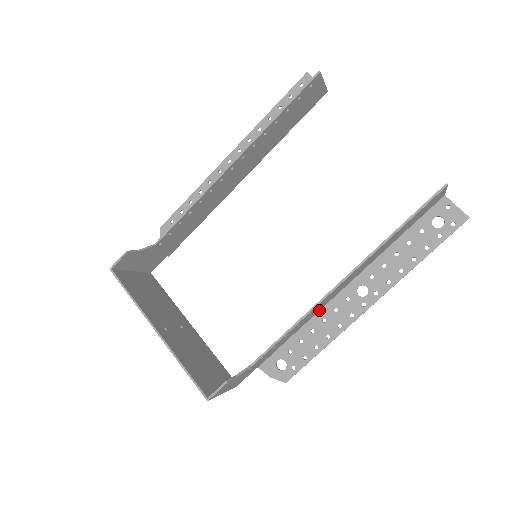
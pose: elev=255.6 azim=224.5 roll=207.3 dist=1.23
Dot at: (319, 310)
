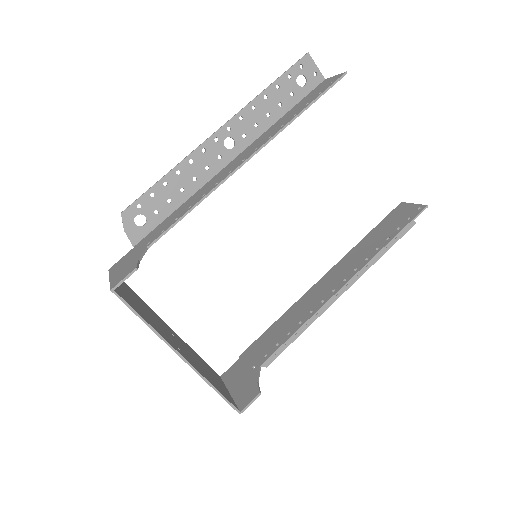
Dot at: (300, 301)
